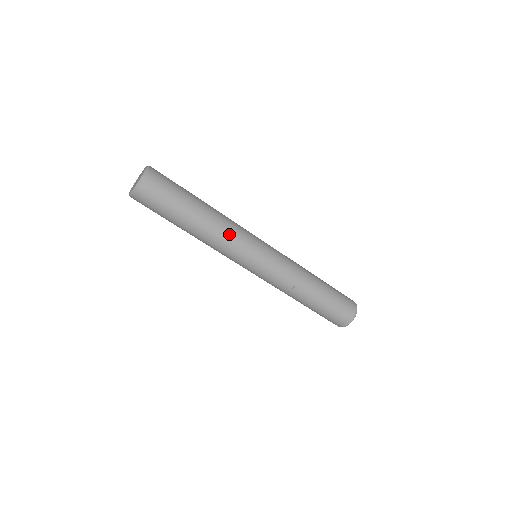
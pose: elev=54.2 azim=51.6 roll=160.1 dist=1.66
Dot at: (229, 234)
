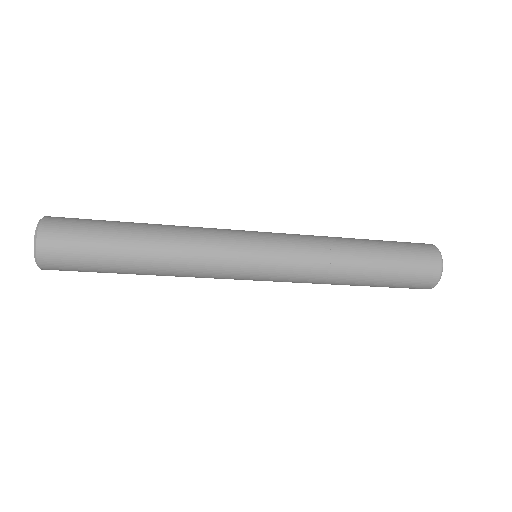
Dot at: (196, 241)
